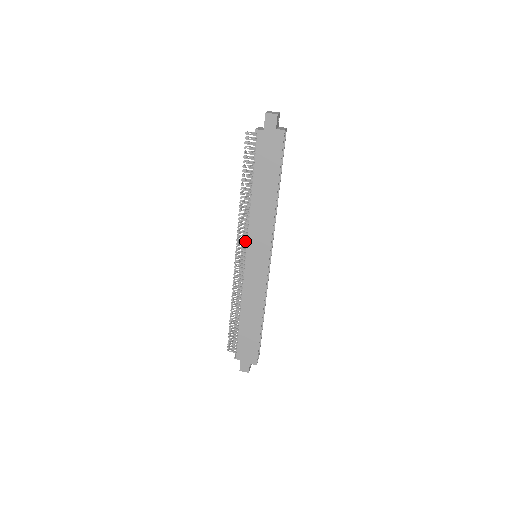
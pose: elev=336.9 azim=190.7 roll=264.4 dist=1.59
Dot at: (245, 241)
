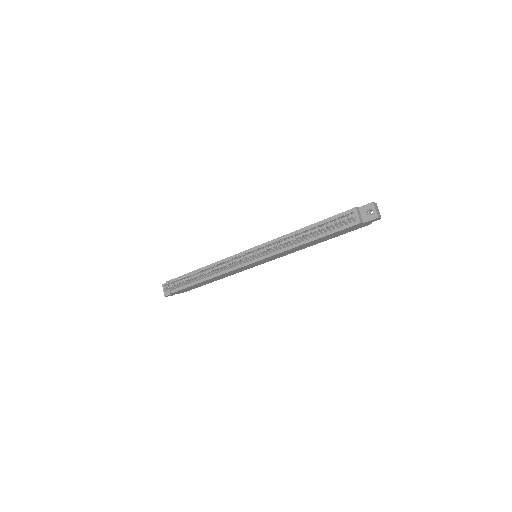
Dot at: (263, 254)
